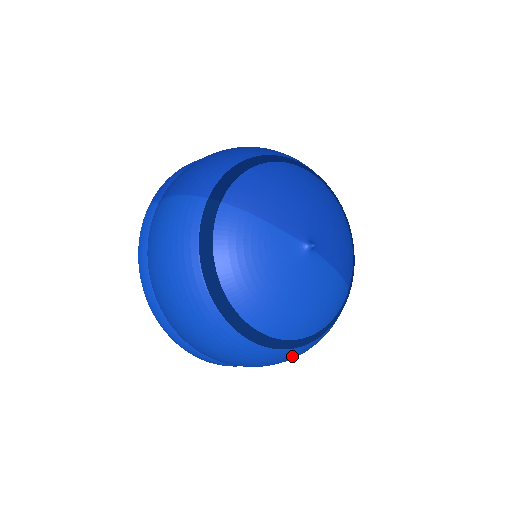
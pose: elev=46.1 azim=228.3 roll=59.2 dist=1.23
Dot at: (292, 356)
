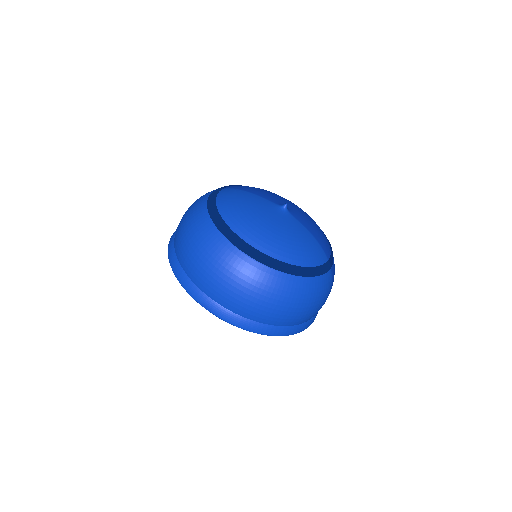
Dot at: (281, 286)
